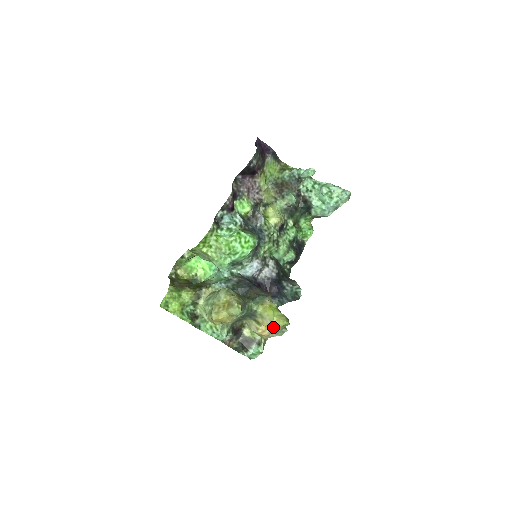
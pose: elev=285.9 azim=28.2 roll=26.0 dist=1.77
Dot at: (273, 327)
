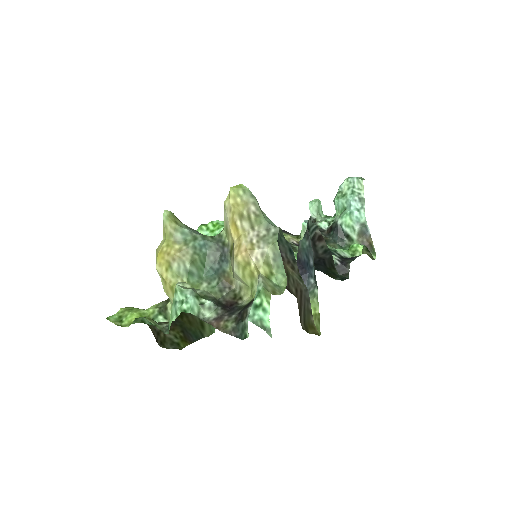
Dot at: (234, 215)
